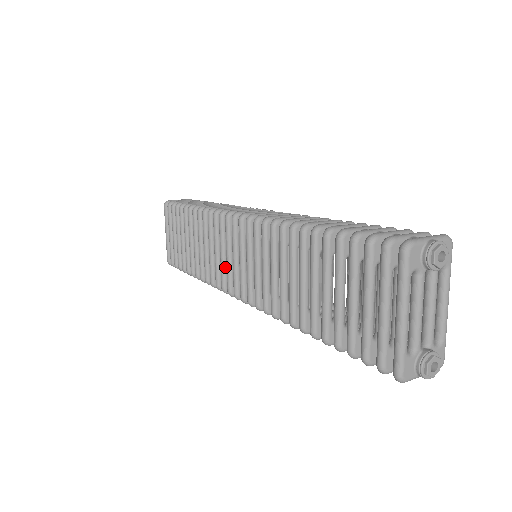
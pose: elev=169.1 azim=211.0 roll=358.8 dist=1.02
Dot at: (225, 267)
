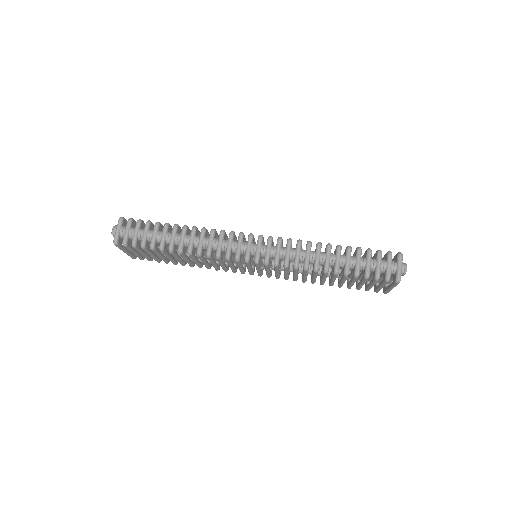
Dot at: (235, 268)
